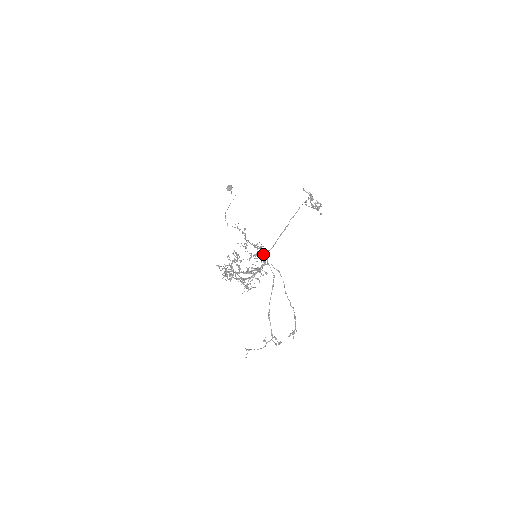
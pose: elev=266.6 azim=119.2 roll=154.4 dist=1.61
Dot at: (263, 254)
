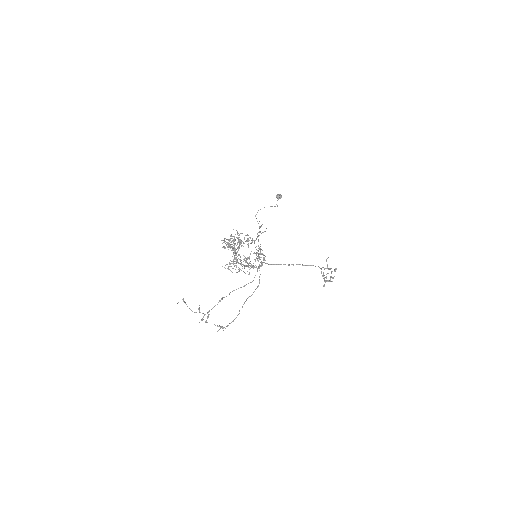
Dot at: occluded
